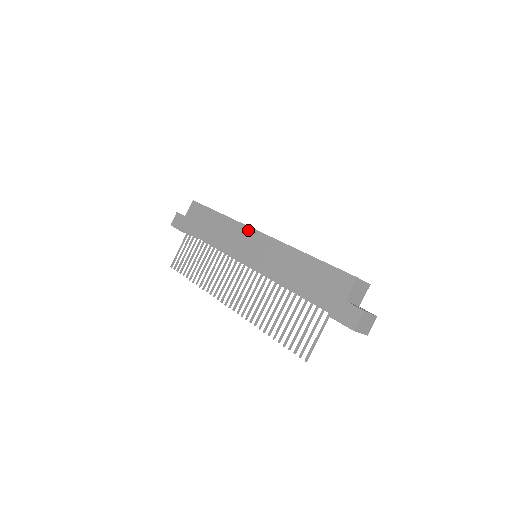
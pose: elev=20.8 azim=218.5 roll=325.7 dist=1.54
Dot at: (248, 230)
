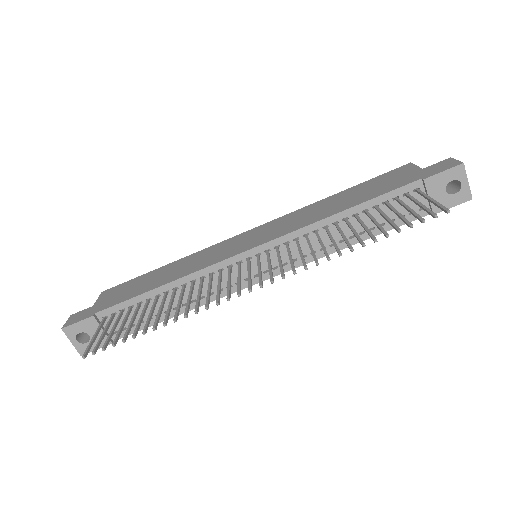
Dot at: (229, 240)
